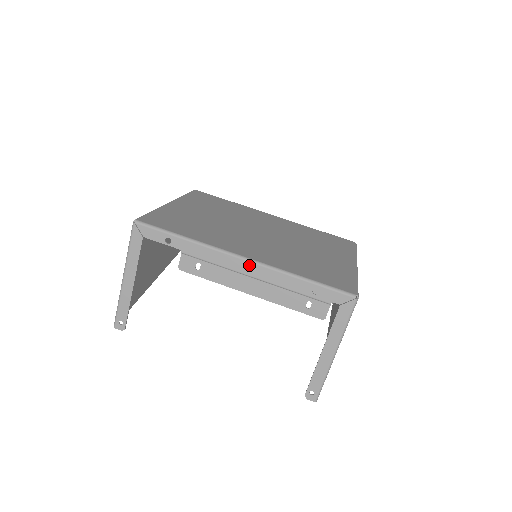
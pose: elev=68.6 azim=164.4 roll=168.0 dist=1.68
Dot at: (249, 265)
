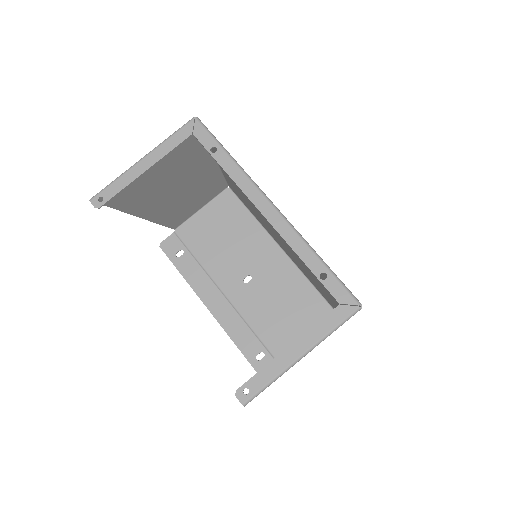
Dot at: (275, 214)
